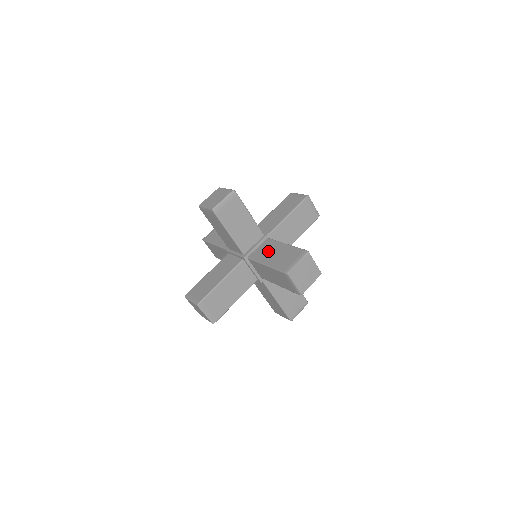
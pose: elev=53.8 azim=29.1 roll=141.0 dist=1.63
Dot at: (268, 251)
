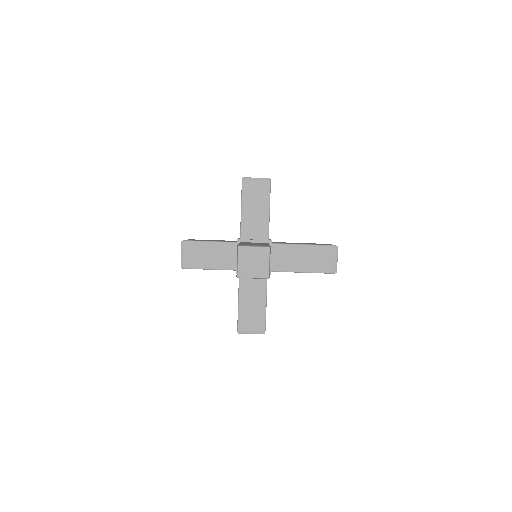
Dot at: occluded
